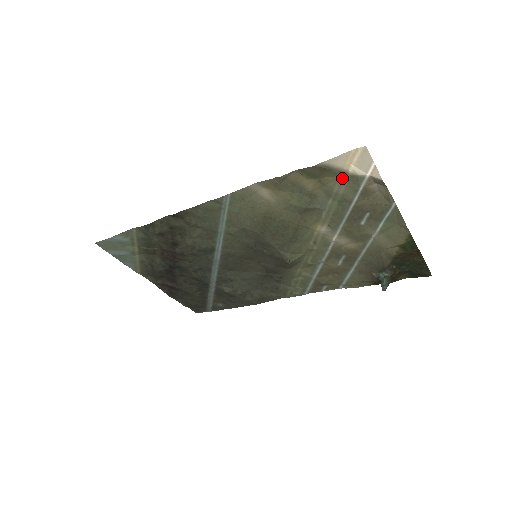
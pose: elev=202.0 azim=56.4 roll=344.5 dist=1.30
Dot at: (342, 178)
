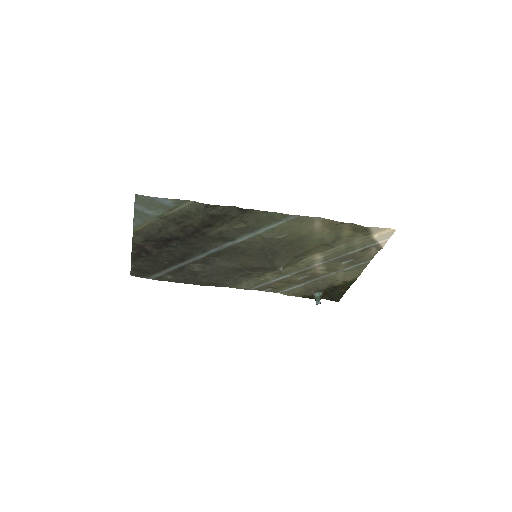
Dot at: (365, 238)
